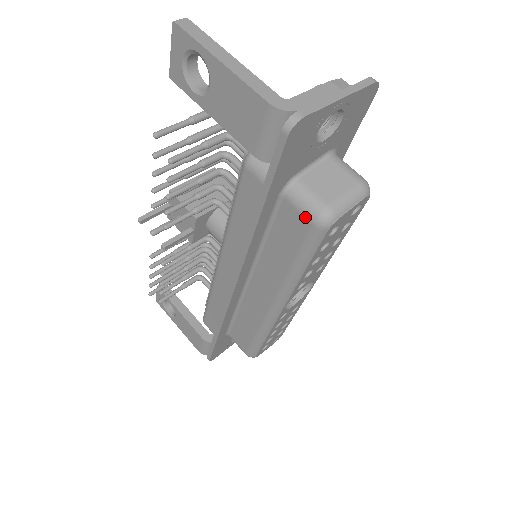
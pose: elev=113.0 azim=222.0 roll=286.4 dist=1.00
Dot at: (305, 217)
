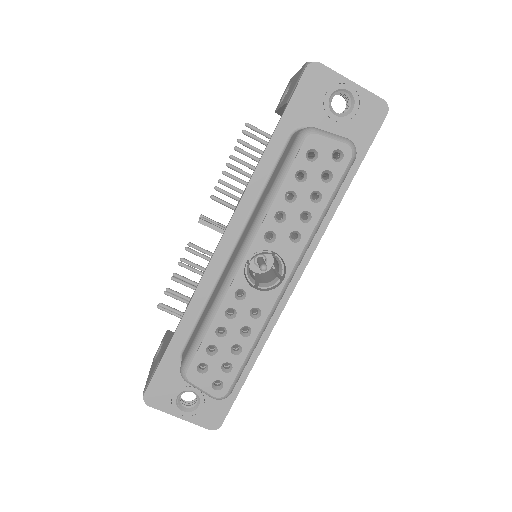
Dot at: (296, 135)
